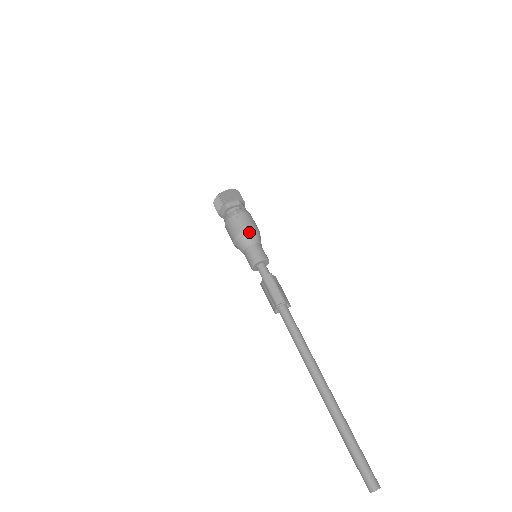
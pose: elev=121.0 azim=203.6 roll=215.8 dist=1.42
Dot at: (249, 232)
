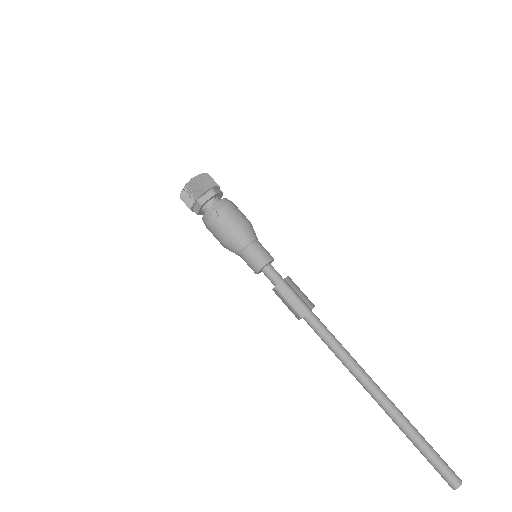
Dot at: (239, 233)
